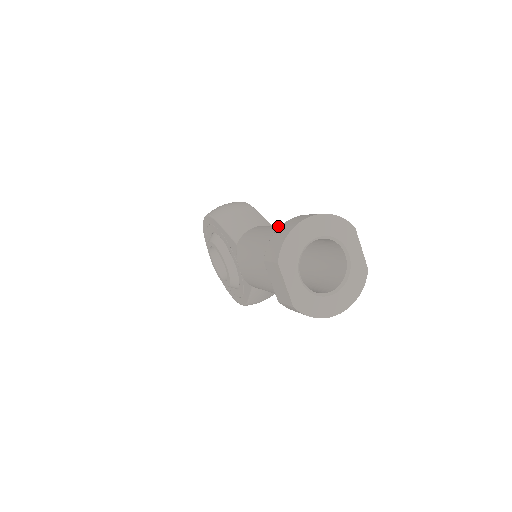
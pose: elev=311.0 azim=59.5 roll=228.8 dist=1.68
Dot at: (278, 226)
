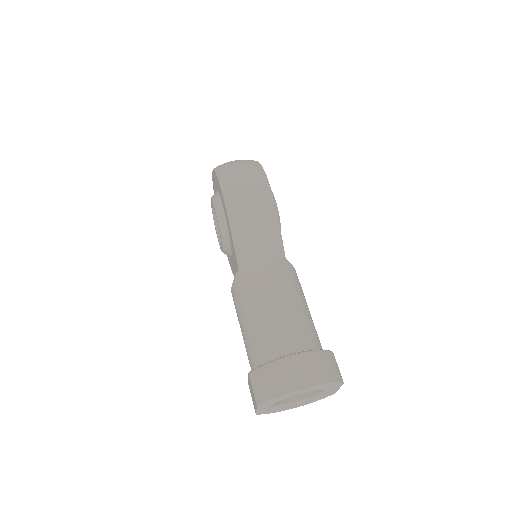
Dot at: (283, 310)
